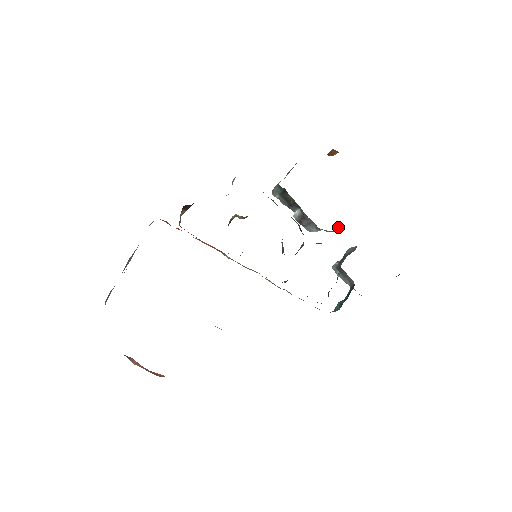
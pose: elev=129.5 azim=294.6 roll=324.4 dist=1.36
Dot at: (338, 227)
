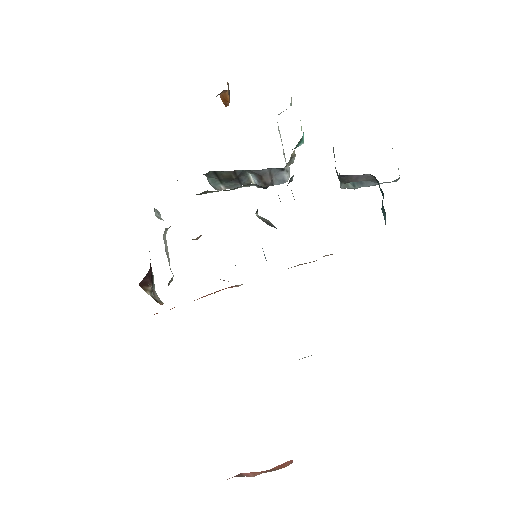
Dot at: occluded
